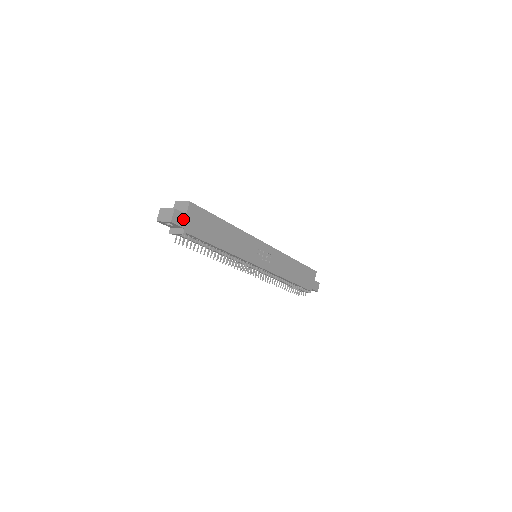
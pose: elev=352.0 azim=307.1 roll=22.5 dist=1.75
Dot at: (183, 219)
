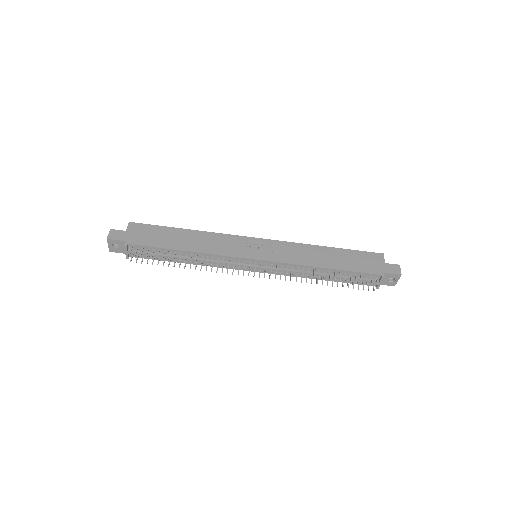
Dot at: (123, 235)
